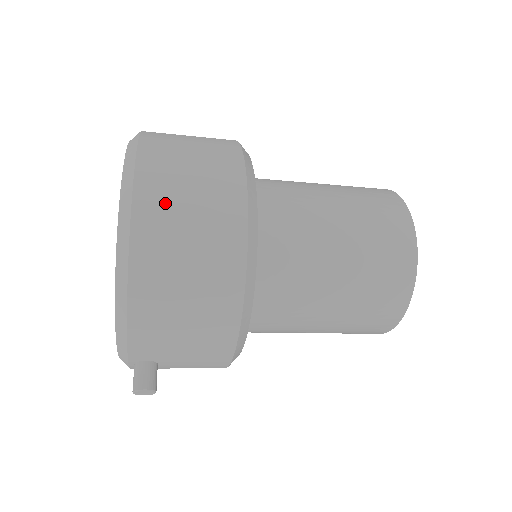
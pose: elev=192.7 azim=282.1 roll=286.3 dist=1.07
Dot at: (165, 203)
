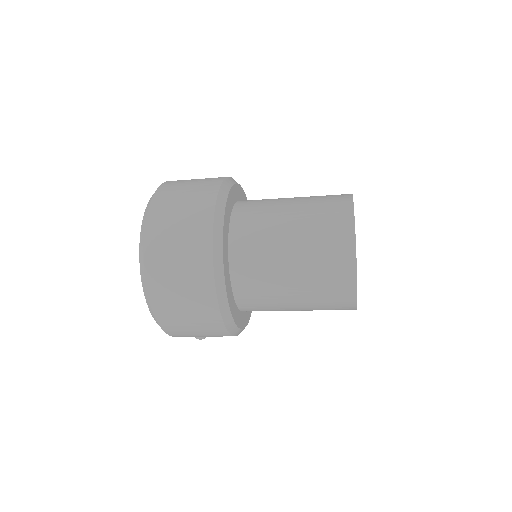
Dot at: (170, 311)
